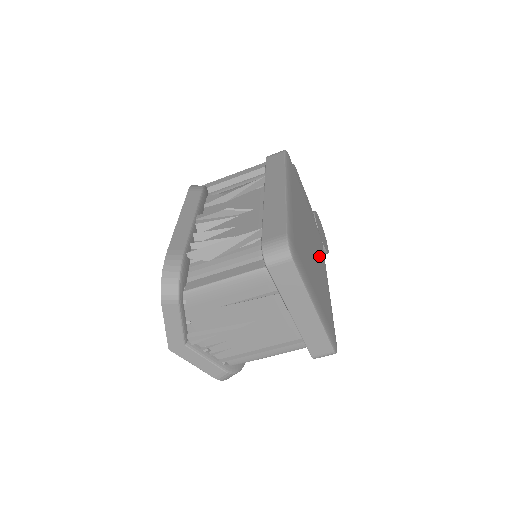
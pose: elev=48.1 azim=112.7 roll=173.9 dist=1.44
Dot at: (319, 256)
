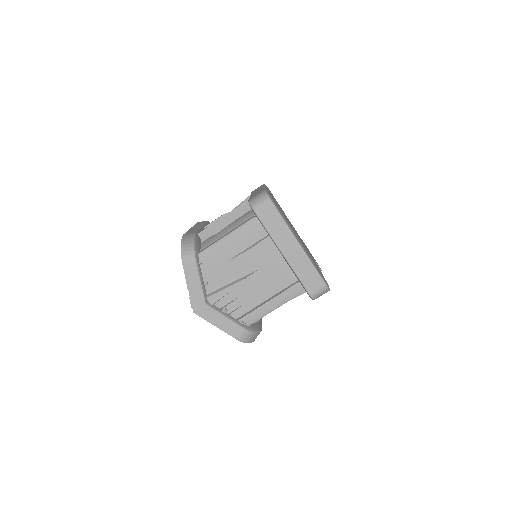
Dot at: occluded
